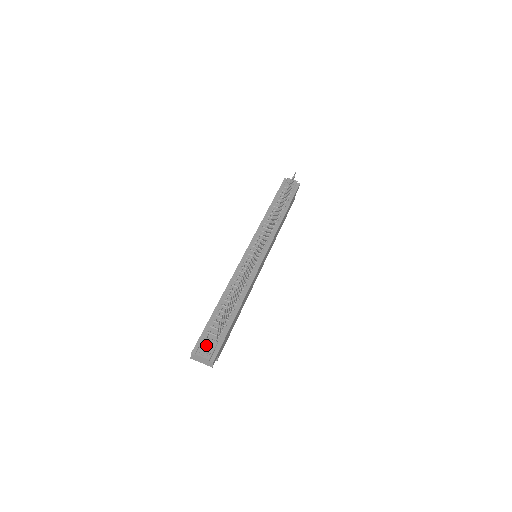
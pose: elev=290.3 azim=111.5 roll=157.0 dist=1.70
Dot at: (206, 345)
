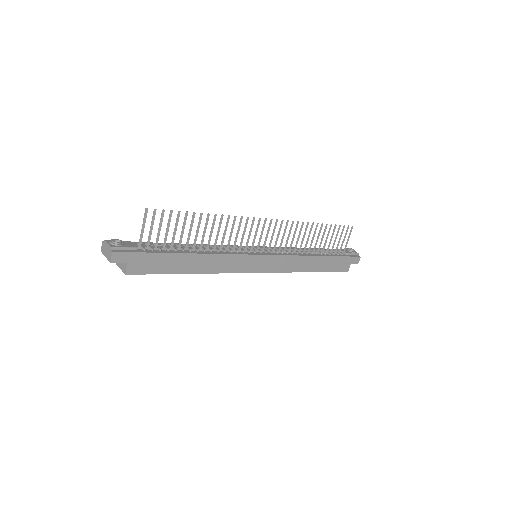
Dot at: (123, 241)
